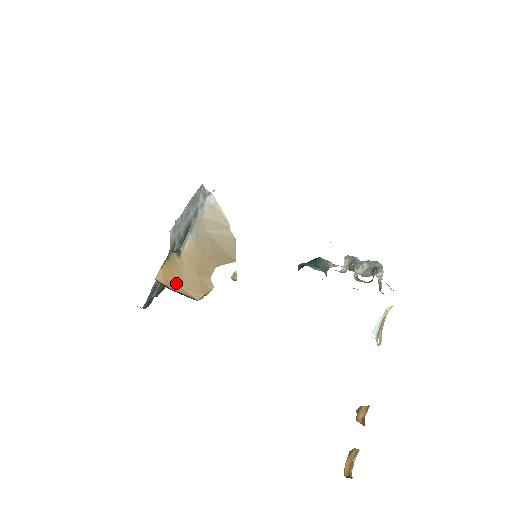
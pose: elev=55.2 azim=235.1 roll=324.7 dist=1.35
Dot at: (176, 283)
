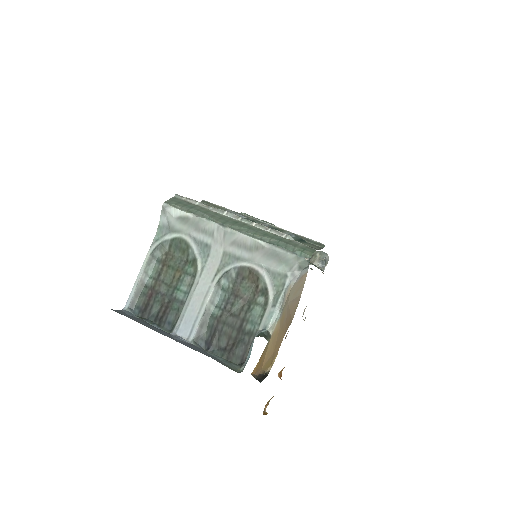
Dot at: (260, 367)
